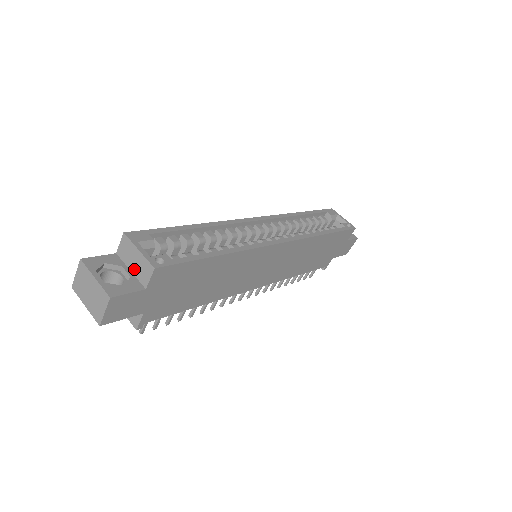
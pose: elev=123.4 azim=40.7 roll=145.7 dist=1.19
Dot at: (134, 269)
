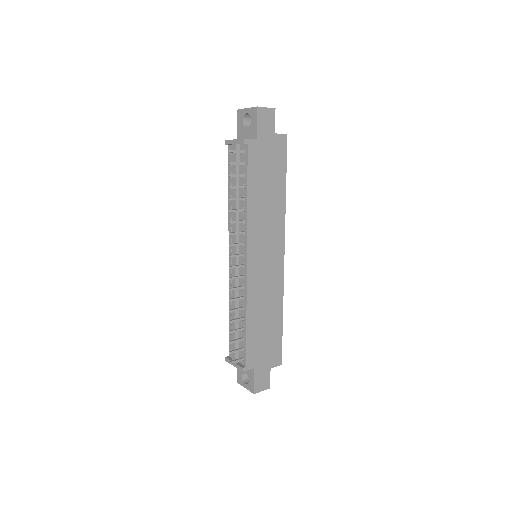
Dot at: occluded
